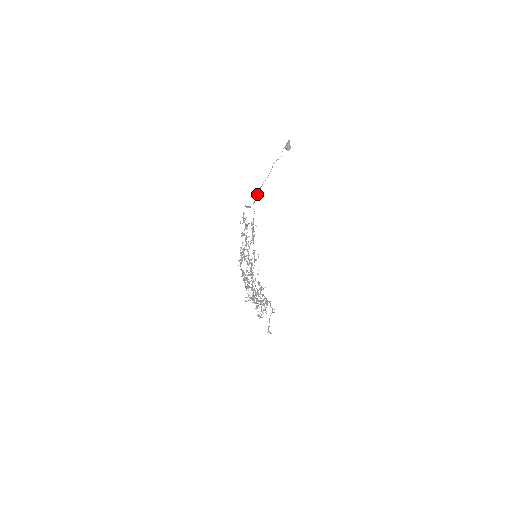
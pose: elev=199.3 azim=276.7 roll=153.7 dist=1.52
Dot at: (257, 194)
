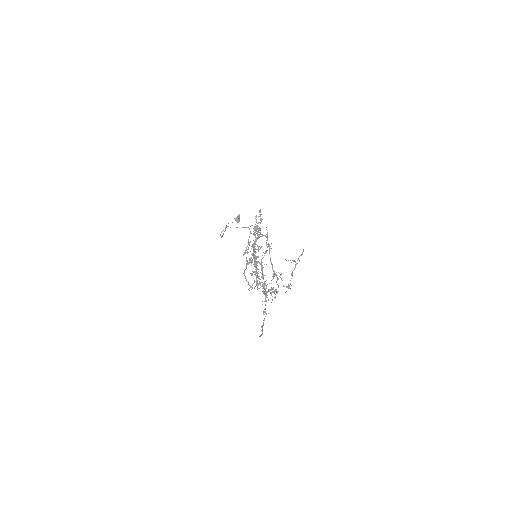
Dot at: (220, 234)
